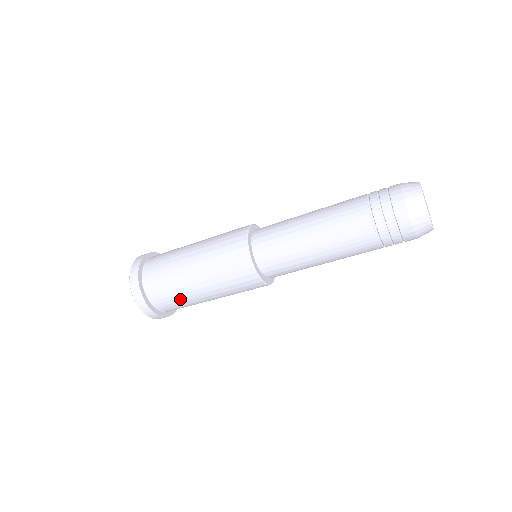
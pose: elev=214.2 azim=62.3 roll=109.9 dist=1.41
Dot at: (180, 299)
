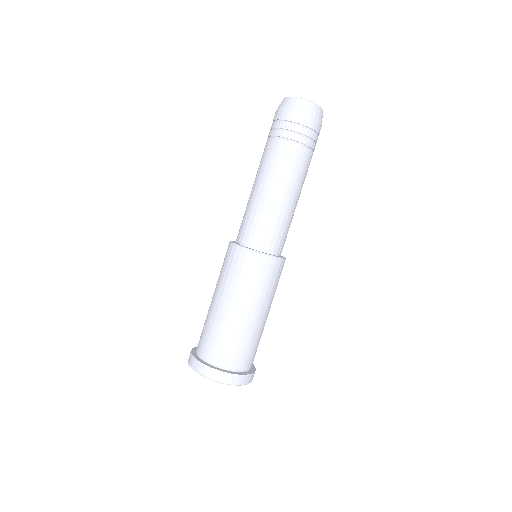
Dot at: (233, 338)
